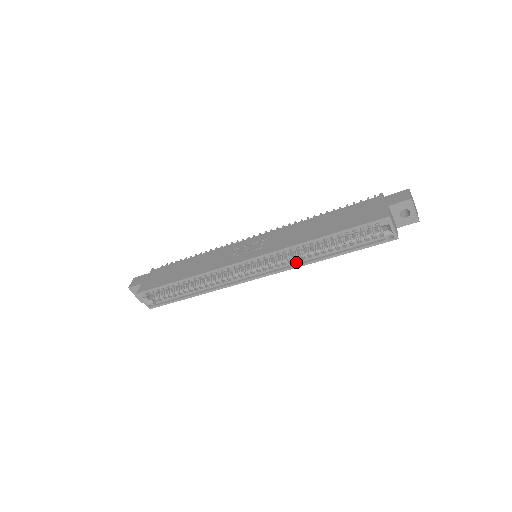
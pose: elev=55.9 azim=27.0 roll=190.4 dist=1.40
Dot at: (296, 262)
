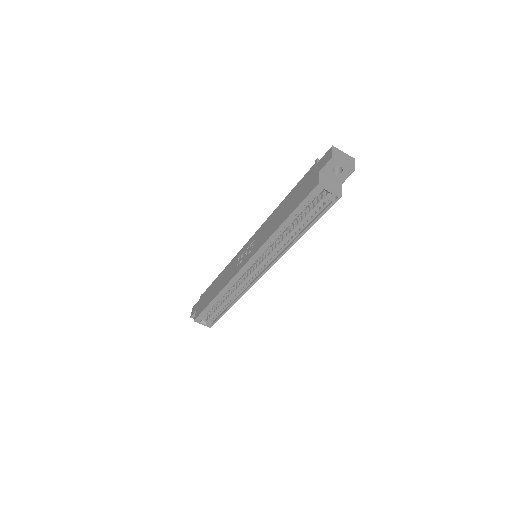
Dot at: (281, 250)
